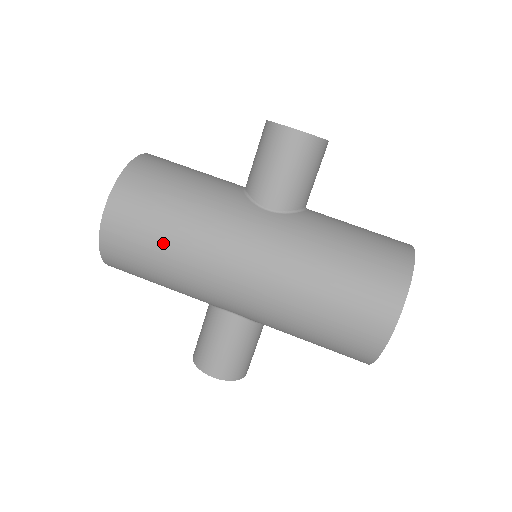
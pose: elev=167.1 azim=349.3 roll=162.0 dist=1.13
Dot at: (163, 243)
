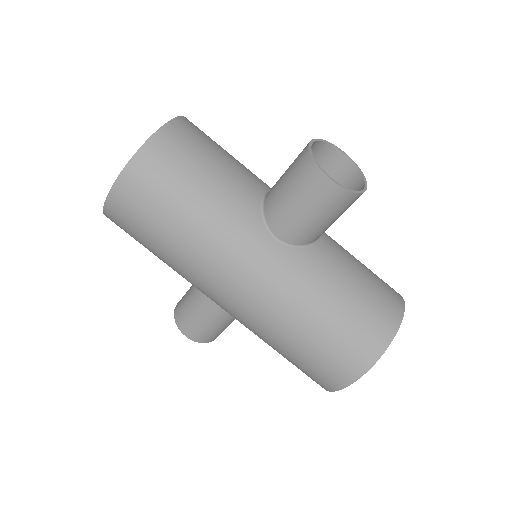
Dot at: (164, 238)
